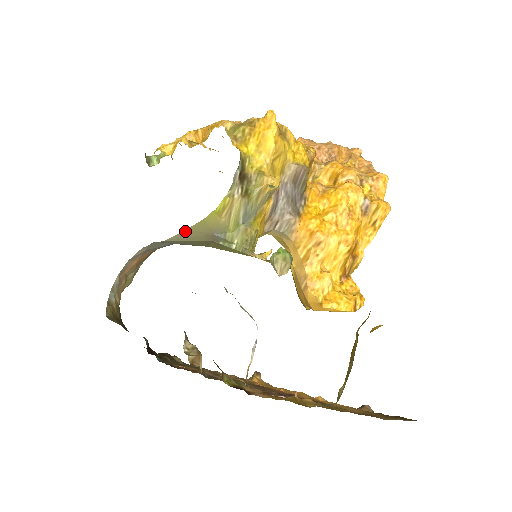
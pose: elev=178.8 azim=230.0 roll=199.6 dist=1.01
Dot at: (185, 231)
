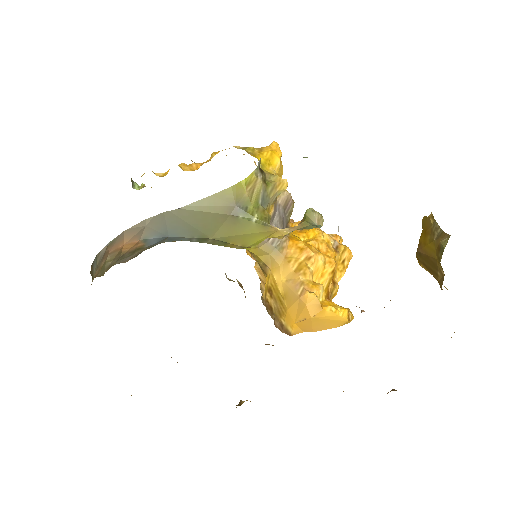
Dot at: (207, 198)
